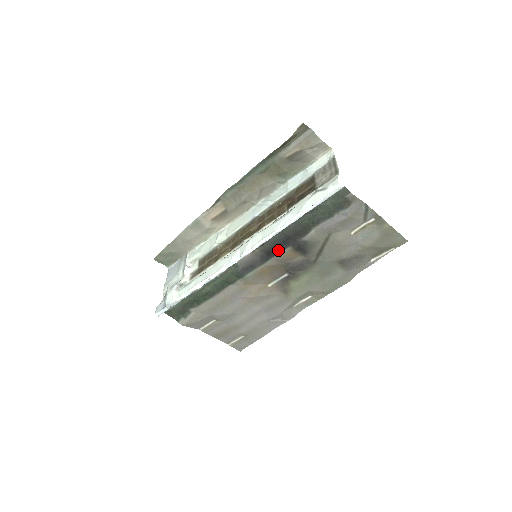
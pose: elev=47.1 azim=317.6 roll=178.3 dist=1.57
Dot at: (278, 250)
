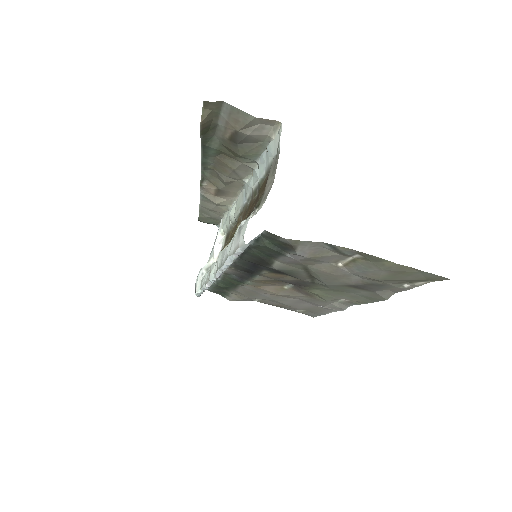
Dot at: (255, 271)
